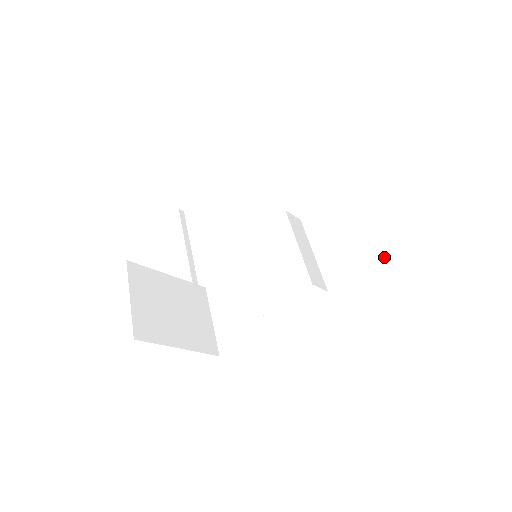
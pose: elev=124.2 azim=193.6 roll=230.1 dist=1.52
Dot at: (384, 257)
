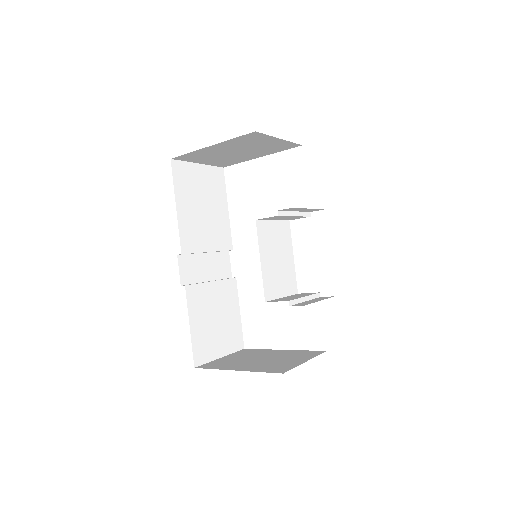
Dot at: occluded
